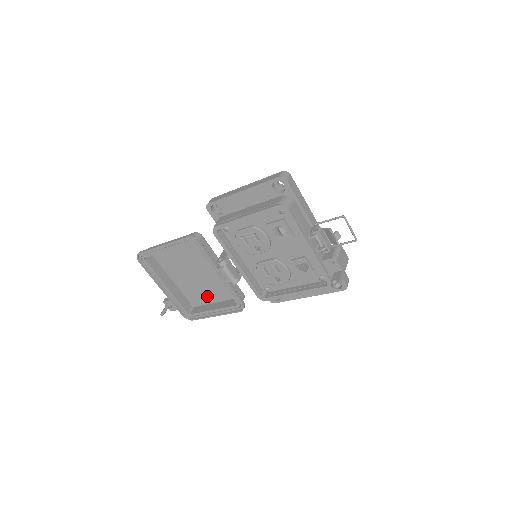
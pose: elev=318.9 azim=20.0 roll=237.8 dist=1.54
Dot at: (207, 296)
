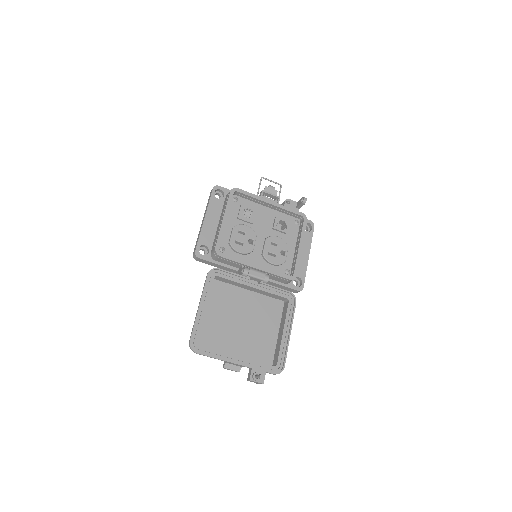
Dot at: (268, 337)
